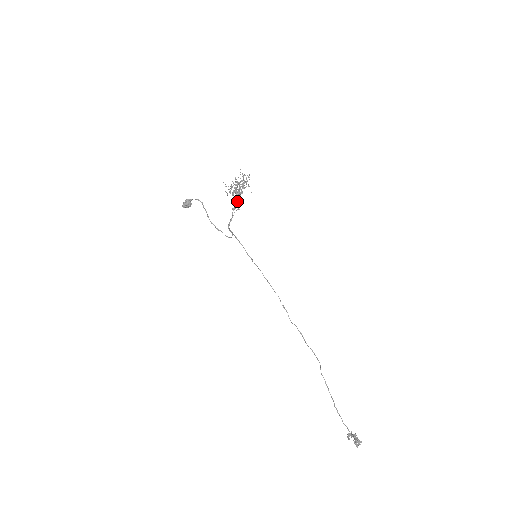
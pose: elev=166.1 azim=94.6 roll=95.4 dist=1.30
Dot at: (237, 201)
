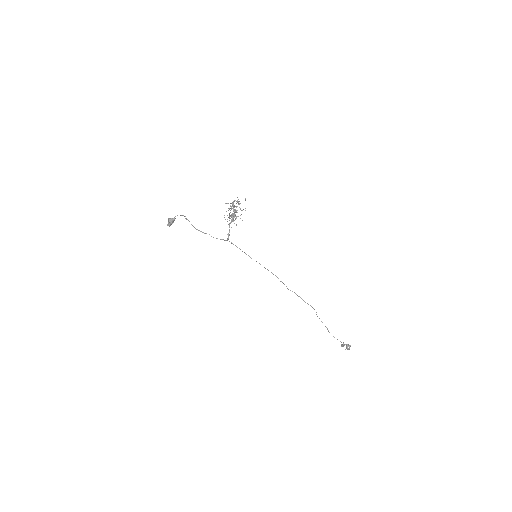
Dot at: occluded
